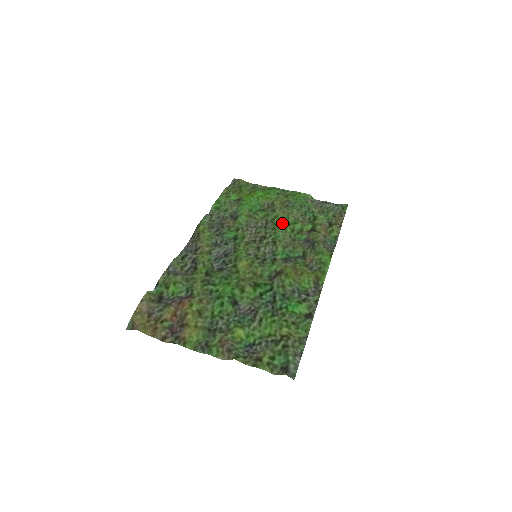
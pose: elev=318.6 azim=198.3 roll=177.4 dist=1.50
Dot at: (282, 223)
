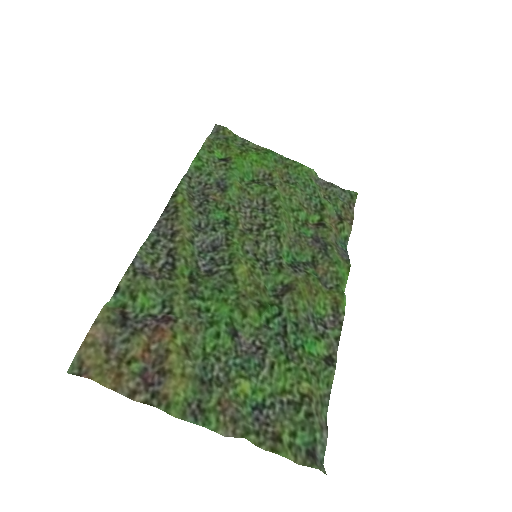
Dot at: (285, 208)
